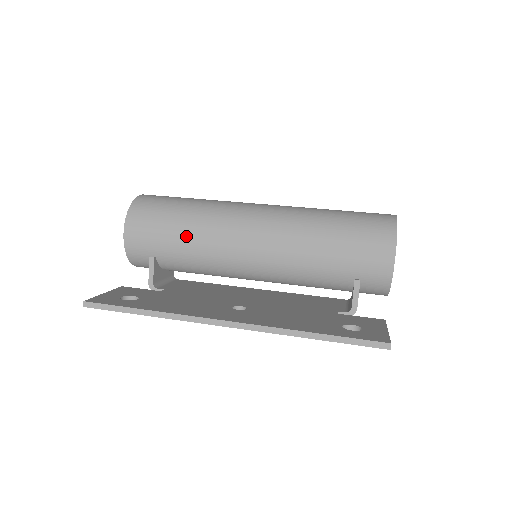
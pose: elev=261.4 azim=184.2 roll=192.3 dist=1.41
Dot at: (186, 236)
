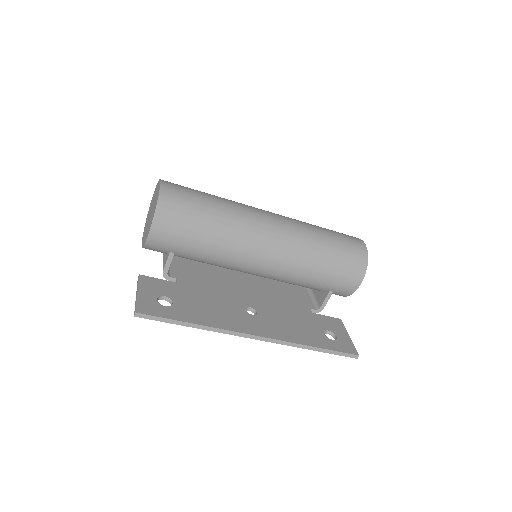
Dot at: (211, 243)
